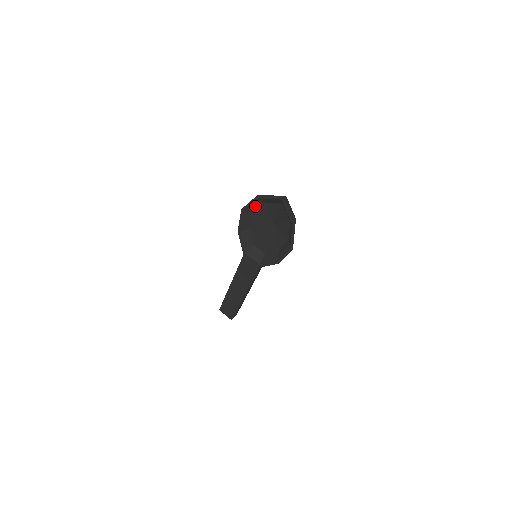
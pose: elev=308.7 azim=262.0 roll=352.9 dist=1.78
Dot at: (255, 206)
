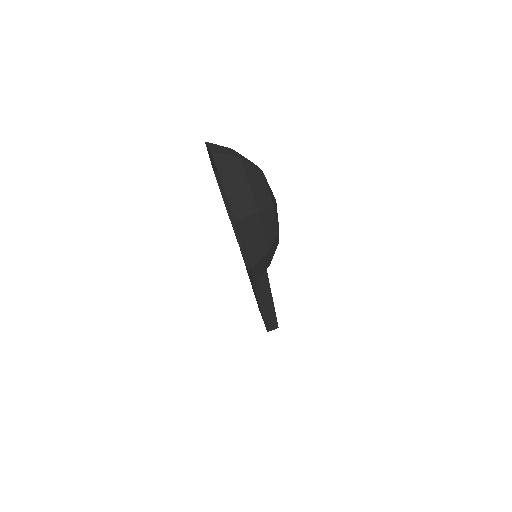
Dot at: occluded
